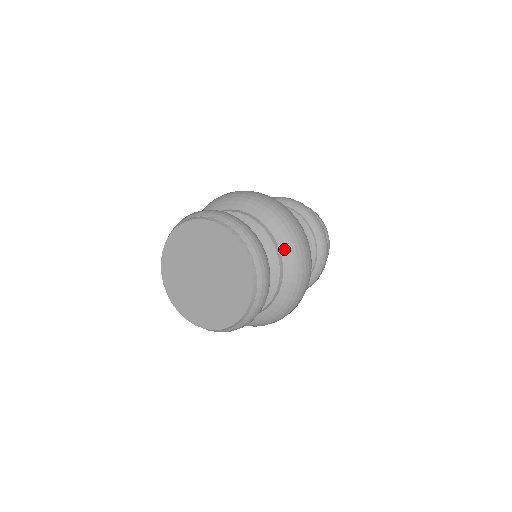
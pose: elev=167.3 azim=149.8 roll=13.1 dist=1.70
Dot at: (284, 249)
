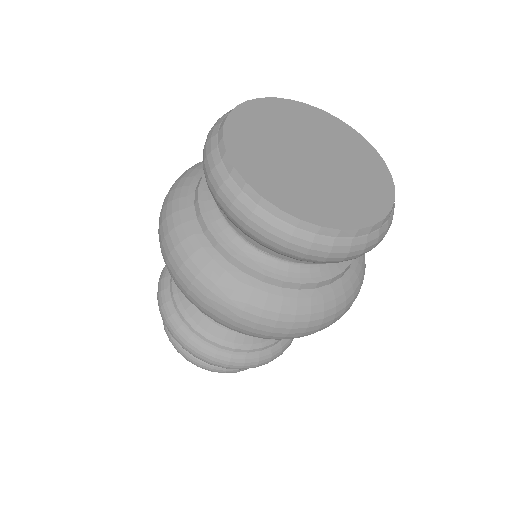
Dot at: occluded
